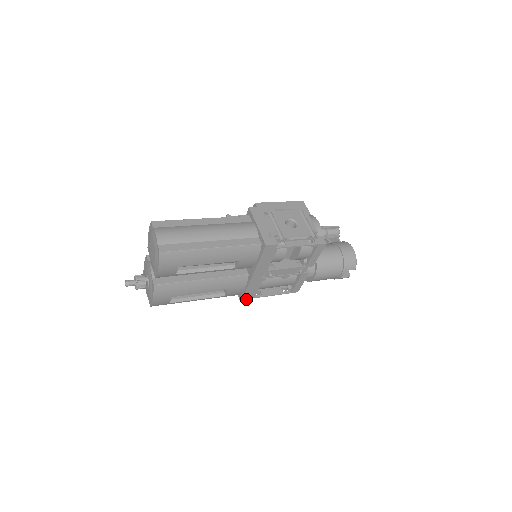
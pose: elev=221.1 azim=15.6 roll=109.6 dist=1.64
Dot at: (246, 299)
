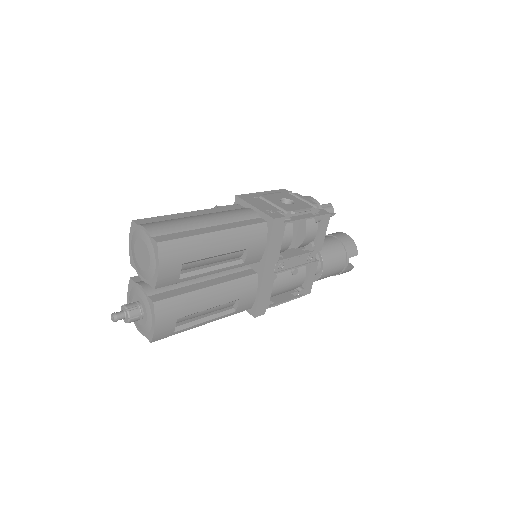
Dot at: (259, 311)
